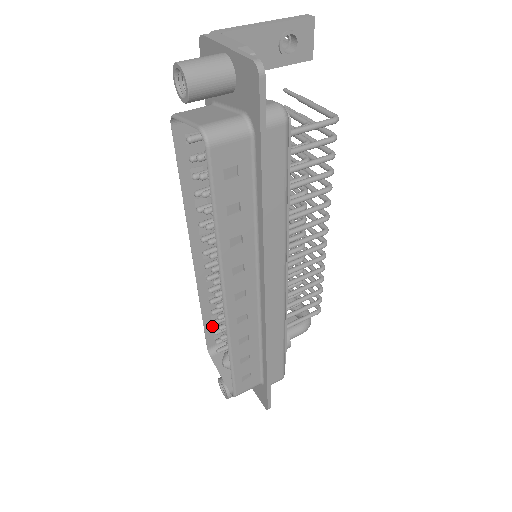
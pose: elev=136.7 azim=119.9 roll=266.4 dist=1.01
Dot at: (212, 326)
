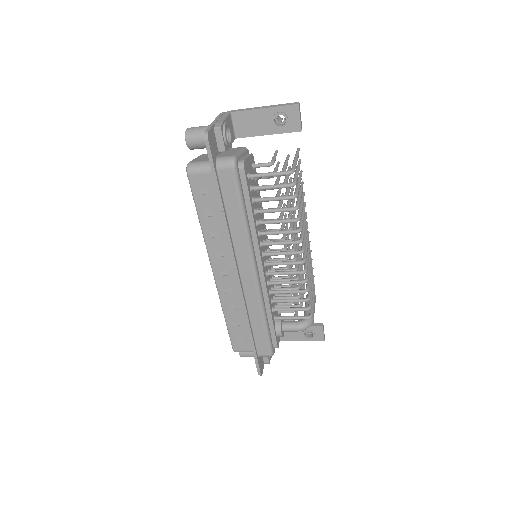
Dot at: occluded
